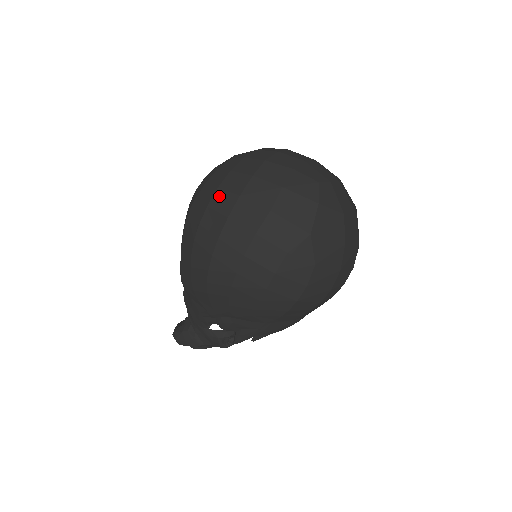
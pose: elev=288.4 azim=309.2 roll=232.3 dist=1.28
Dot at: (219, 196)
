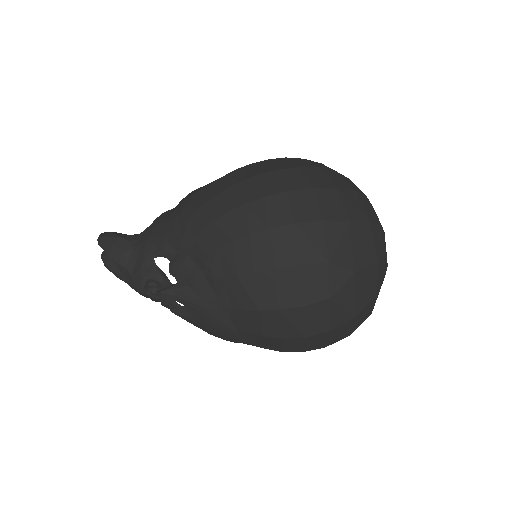
Dot at: (316, 172)
